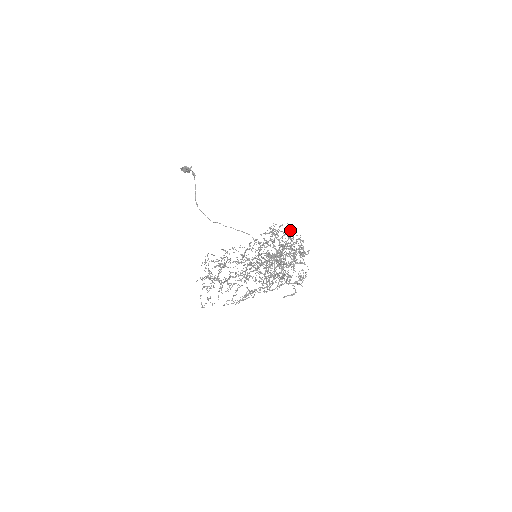
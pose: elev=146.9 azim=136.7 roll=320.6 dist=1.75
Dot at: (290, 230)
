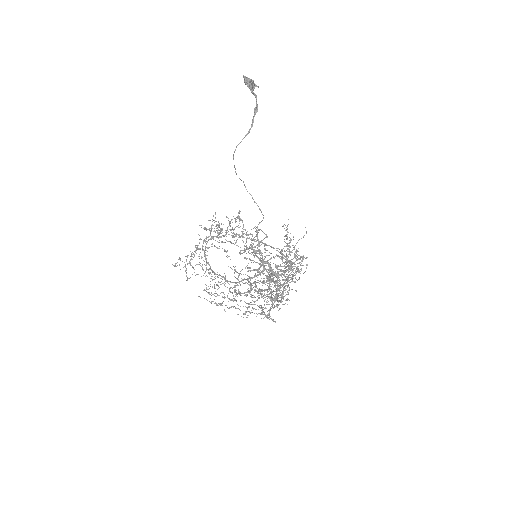
Dot at: occluded
